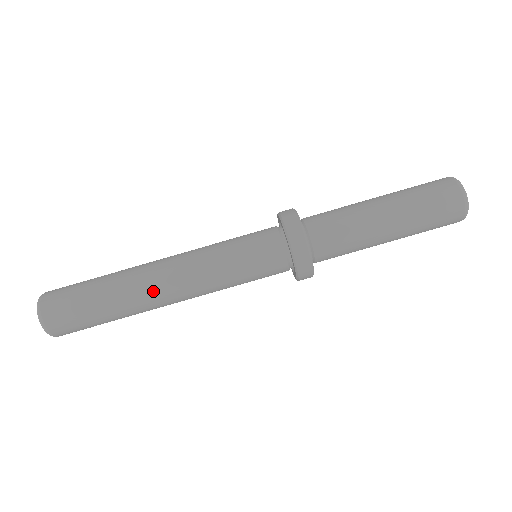
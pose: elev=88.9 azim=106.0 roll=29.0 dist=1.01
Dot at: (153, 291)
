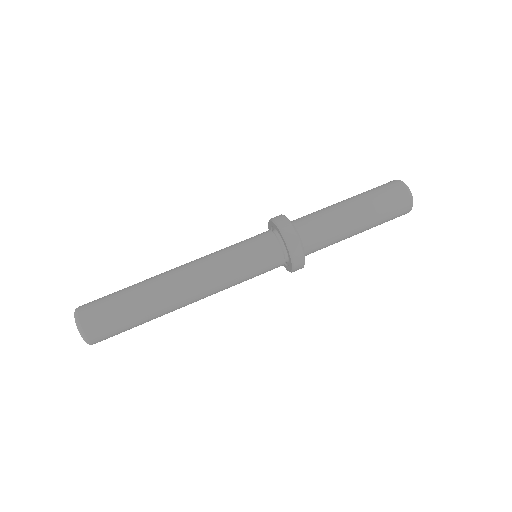
Dot at: (179, 297)
